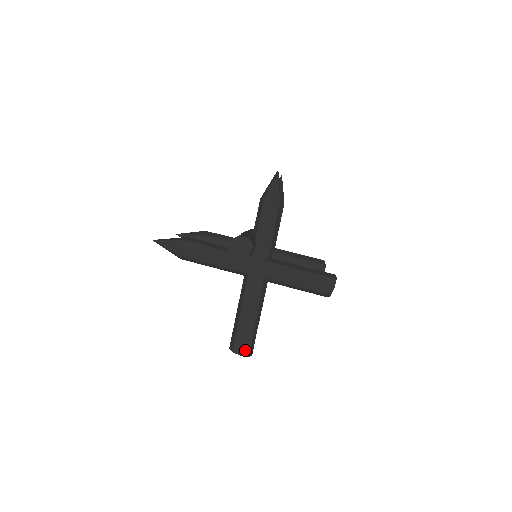
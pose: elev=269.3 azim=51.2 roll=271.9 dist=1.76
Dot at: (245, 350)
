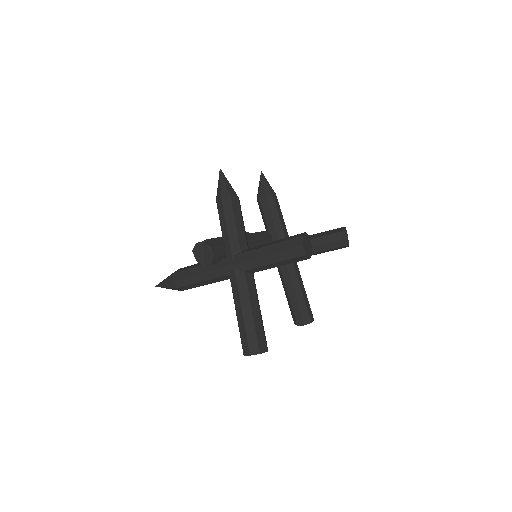
Dot at: (253, 349)
